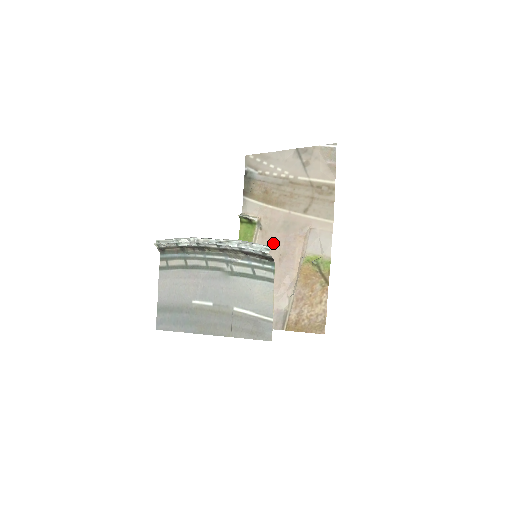
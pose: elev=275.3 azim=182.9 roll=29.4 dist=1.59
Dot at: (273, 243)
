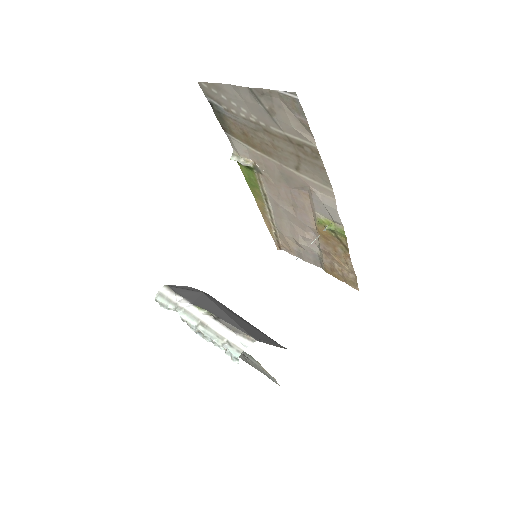
Dot at: (280, 192)
